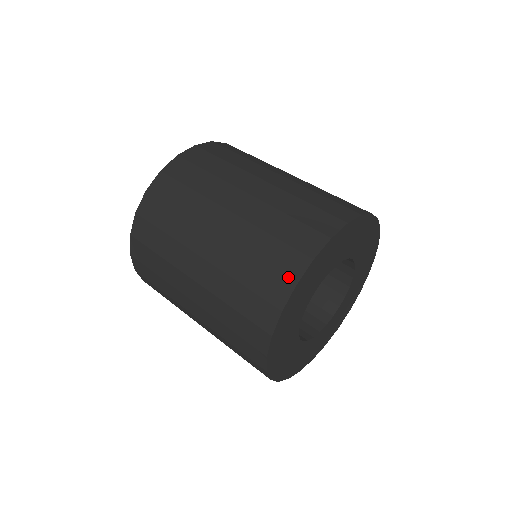
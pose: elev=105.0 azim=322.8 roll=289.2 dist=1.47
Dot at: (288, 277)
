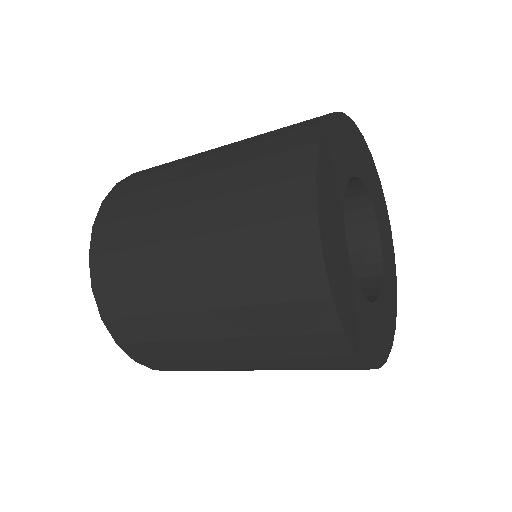
Dot at: (312, 125)
